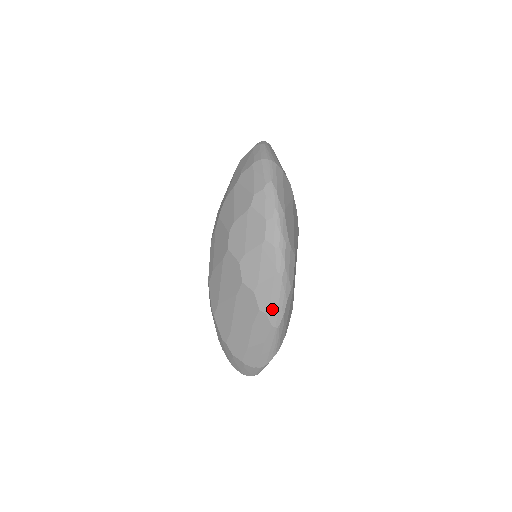
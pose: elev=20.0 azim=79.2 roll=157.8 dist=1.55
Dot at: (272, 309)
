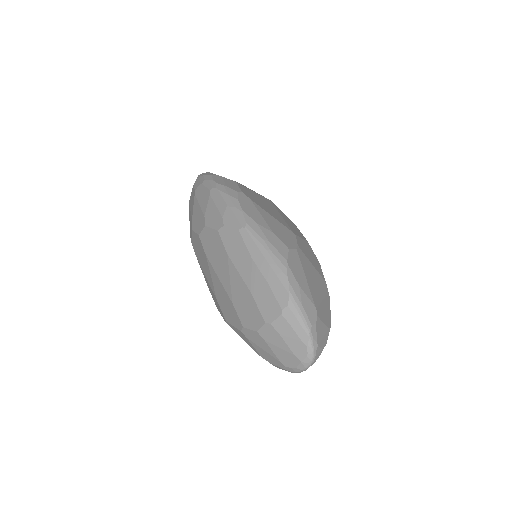
Dot at: (226, 217)
